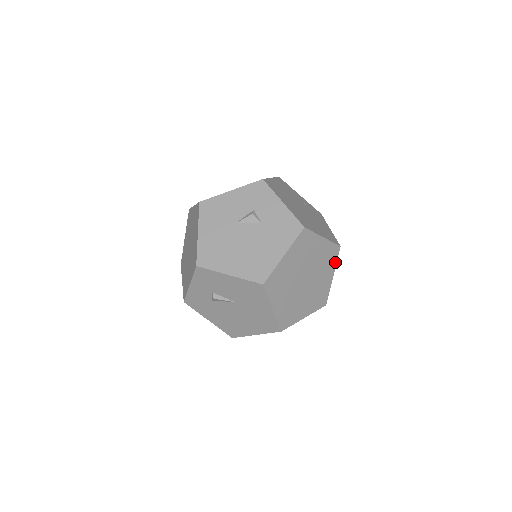
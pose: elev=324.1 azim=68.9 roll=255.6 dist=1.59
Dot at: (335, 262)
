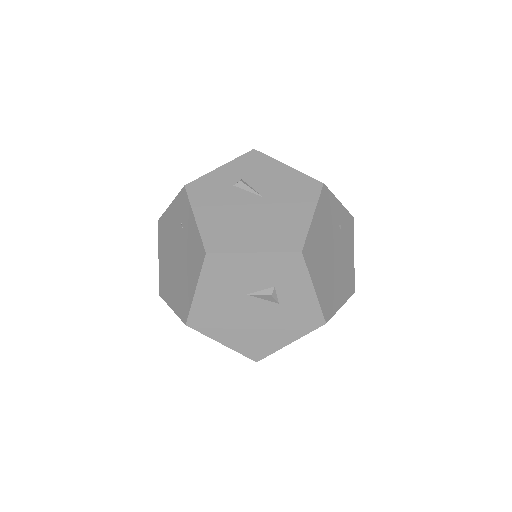
Dot at: occluded
